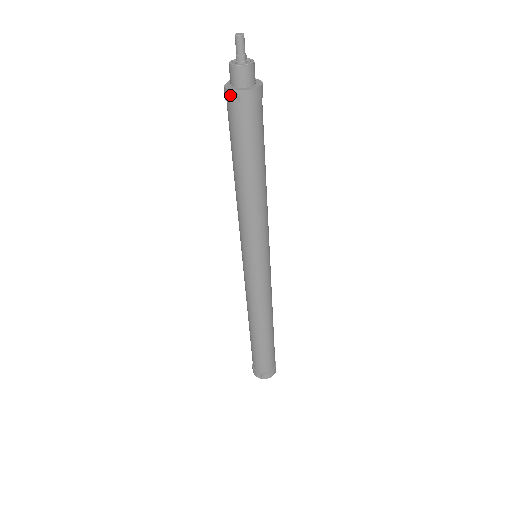
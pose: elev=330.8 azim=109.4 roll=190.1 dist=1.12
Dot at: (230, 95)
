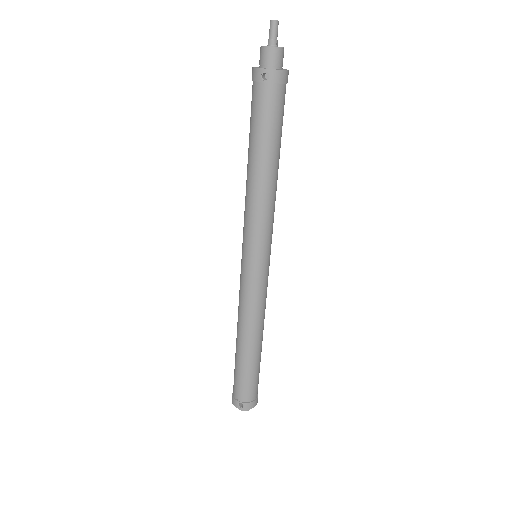
Dot at: (259, 74)
